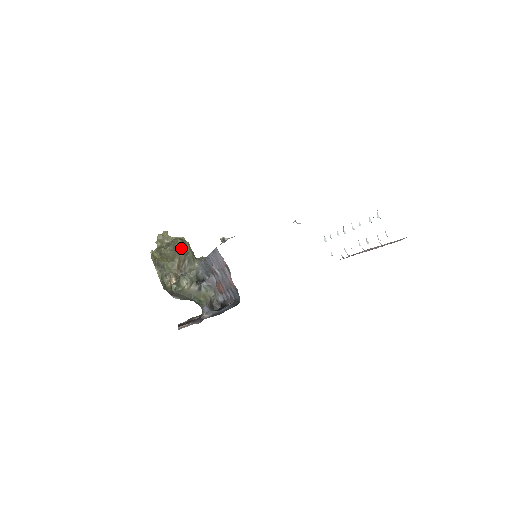
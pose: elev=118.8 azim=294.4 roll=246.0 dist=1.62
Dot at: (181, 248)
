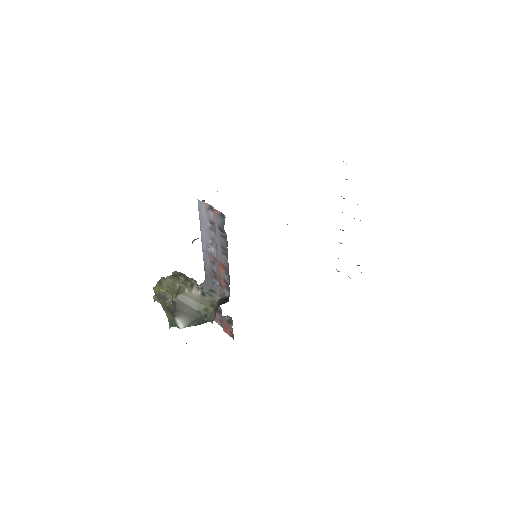
Dot at: (181, 276)
